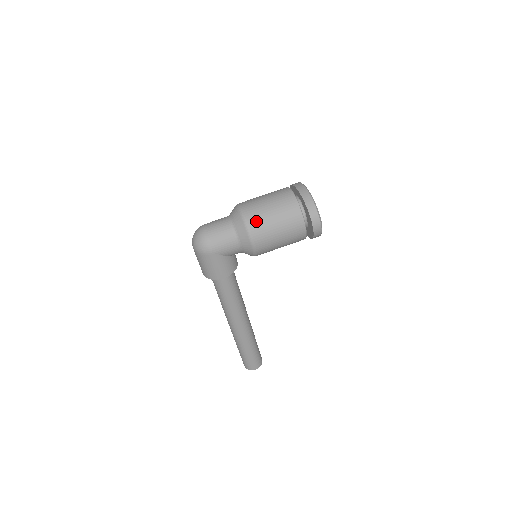
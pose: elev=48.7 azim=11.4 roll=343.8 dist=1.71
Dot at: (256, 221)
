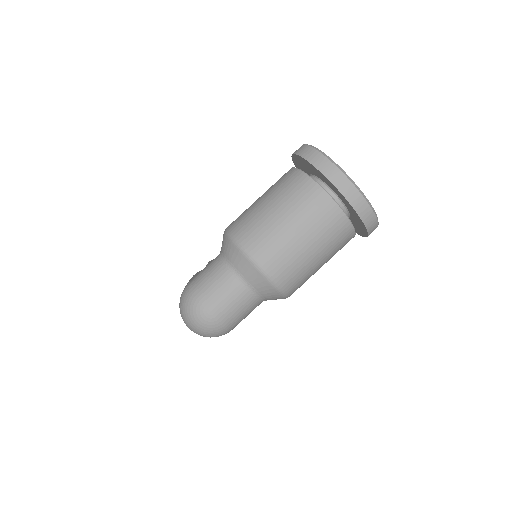
Dot at: (295, 279)
